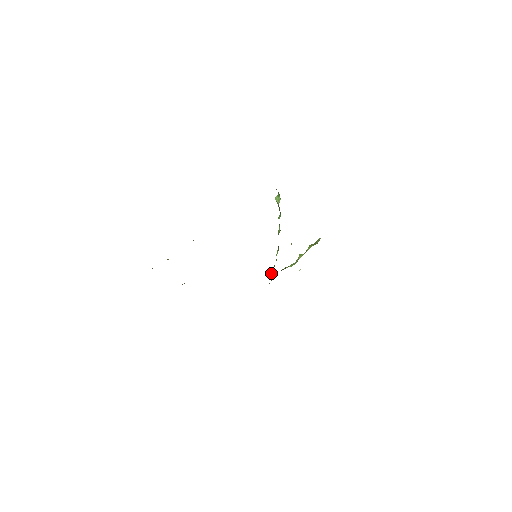
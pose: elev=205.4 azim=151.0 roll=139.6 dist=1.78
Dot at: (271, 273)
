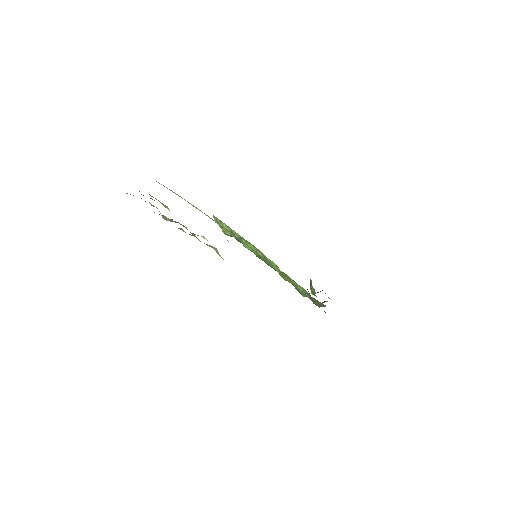
Dot at: occluded
